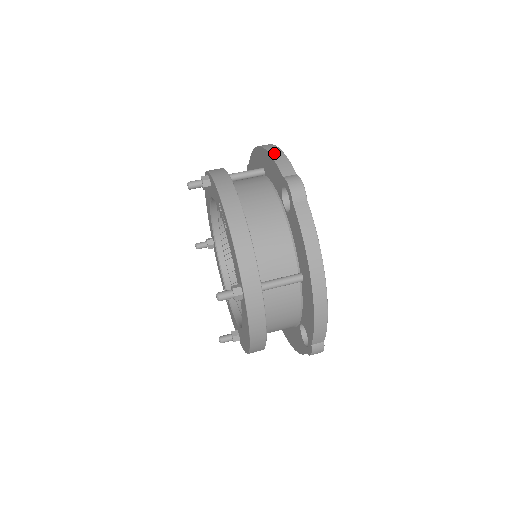
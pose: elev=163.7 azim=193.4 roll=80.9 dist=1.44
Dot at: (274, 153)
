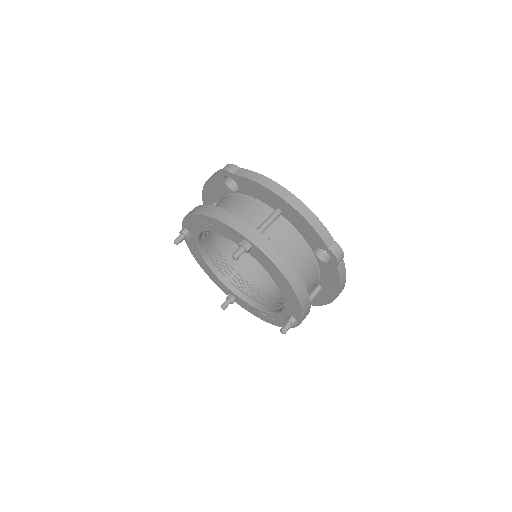
Dot at: occluded
